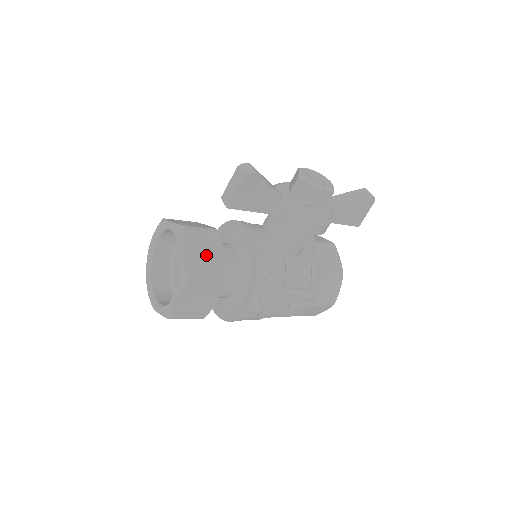
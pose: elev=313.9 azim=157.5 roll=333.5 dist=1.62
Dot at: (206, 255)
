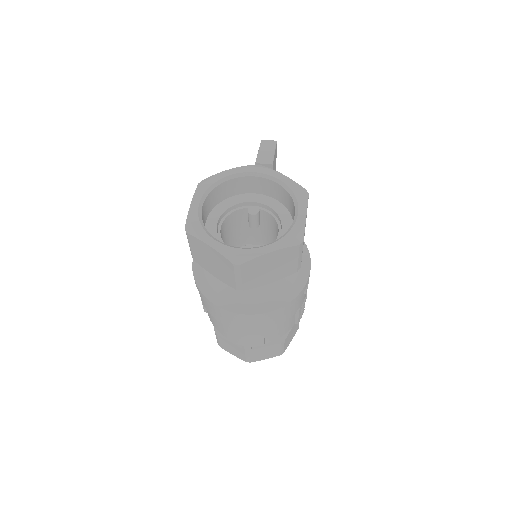
Dot at: occluded
